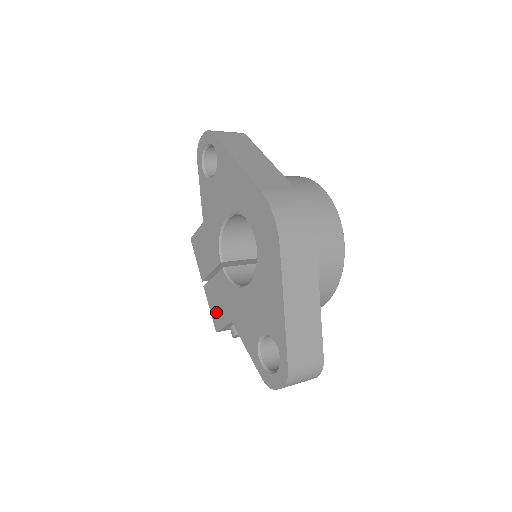
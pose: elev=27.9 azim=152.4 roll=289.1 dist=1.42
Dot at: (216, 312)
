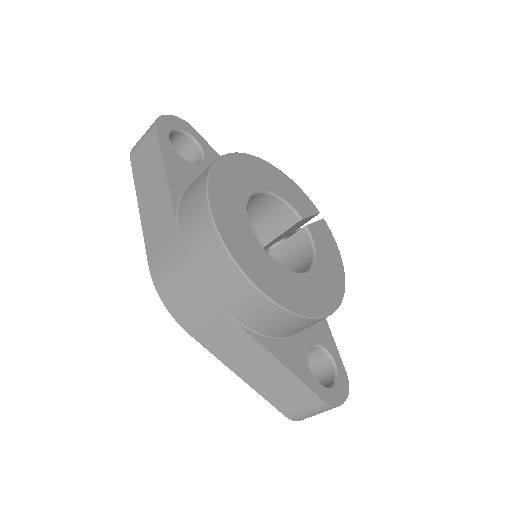
Dot at: occluded
